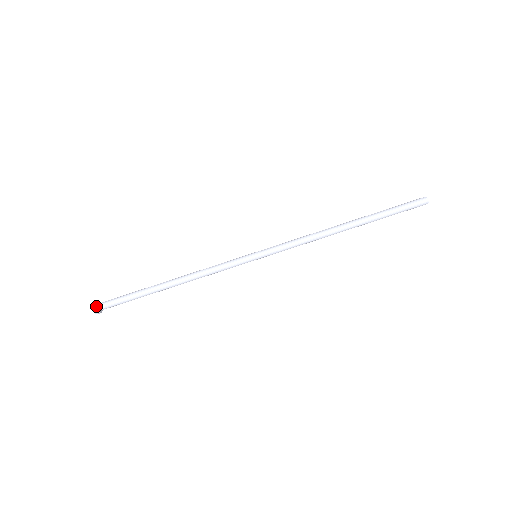
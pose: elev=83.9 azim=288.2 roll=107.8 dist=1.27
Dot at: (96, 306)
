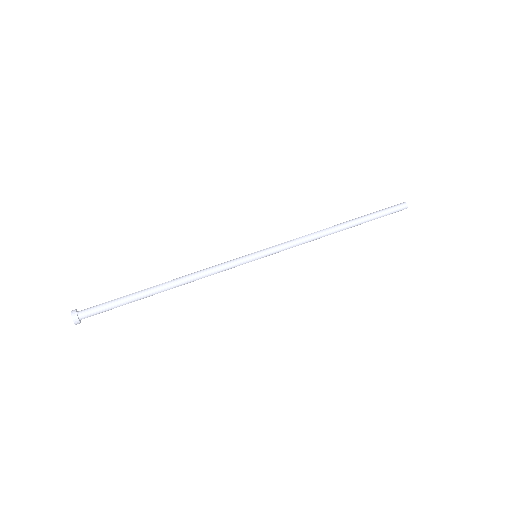
Dot at: (77, 316)
